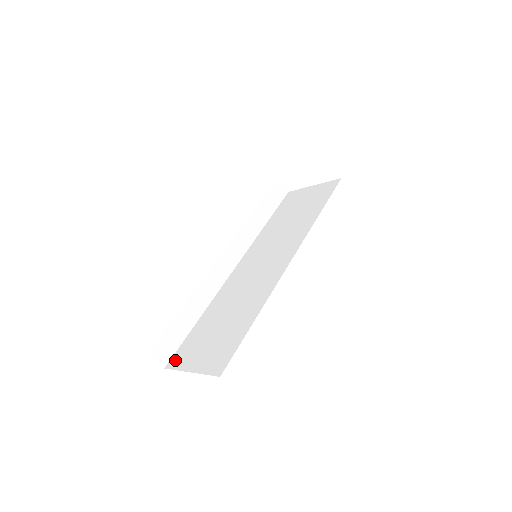
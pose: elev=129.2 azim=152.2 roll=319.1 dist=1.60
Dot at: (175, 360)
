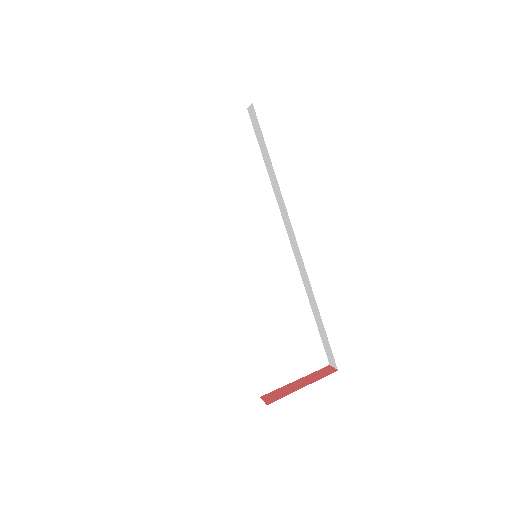
Dot at: (264, 385)
